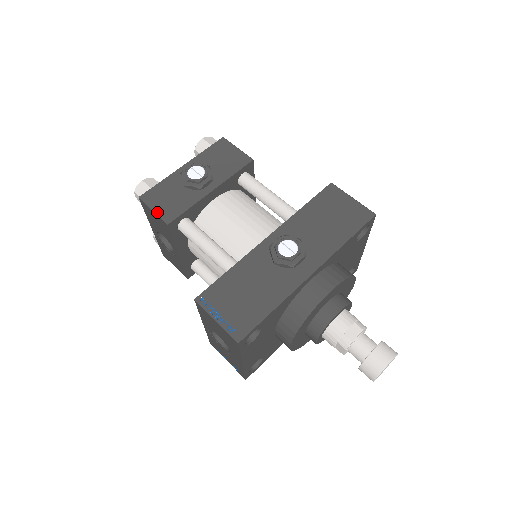
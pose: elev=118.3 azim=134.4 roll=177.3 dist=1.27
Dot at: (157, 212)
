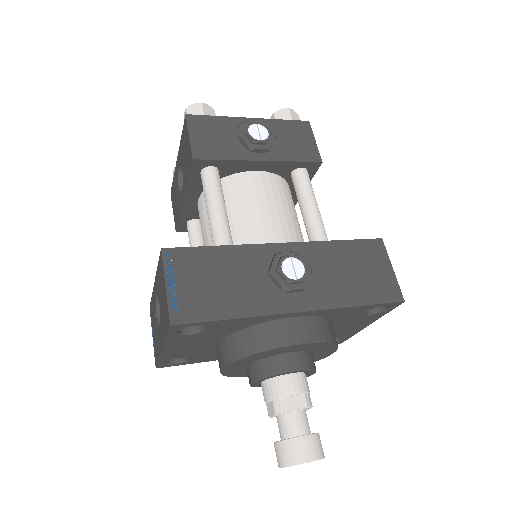
Dot at: (192, 140)
